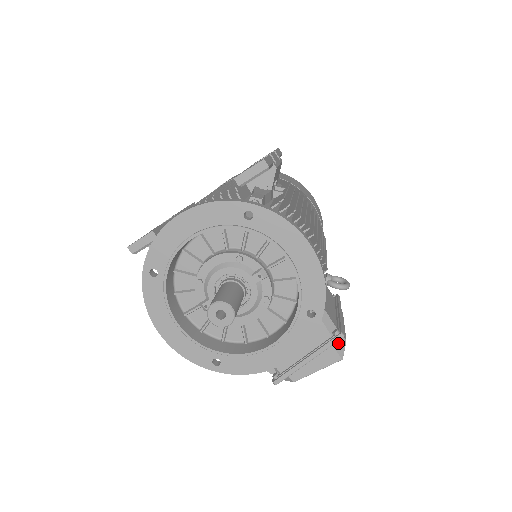
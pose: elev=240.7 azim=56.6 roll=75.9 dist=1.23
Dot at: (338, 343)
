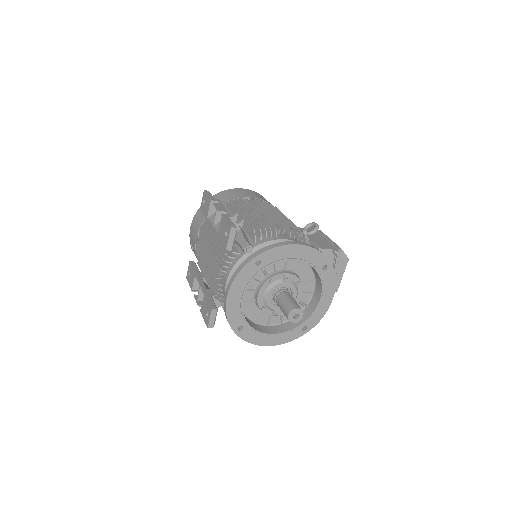
Dot at: (340, 255)
